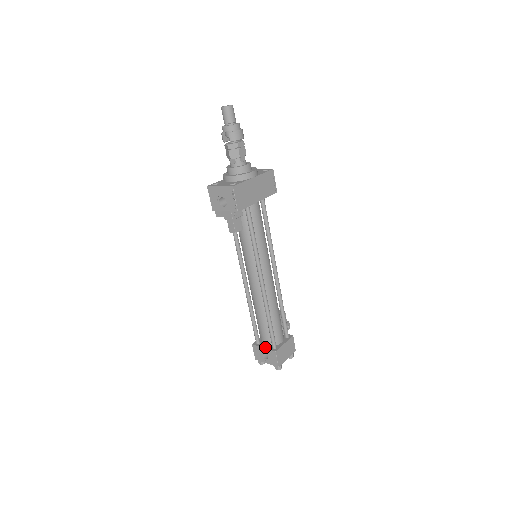
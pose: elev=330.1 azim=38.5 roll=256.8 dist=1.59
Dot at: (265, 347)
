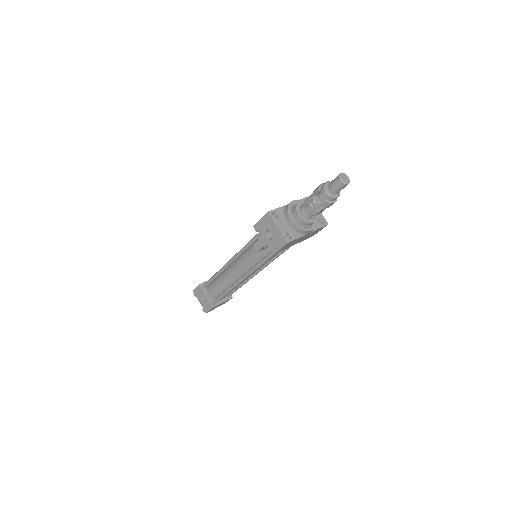
Dot at: (208, 296)
